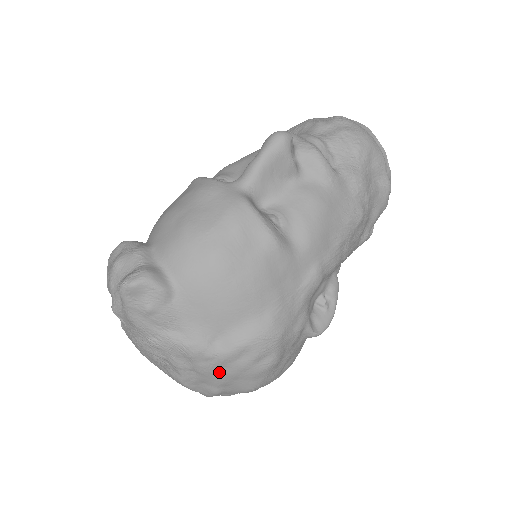
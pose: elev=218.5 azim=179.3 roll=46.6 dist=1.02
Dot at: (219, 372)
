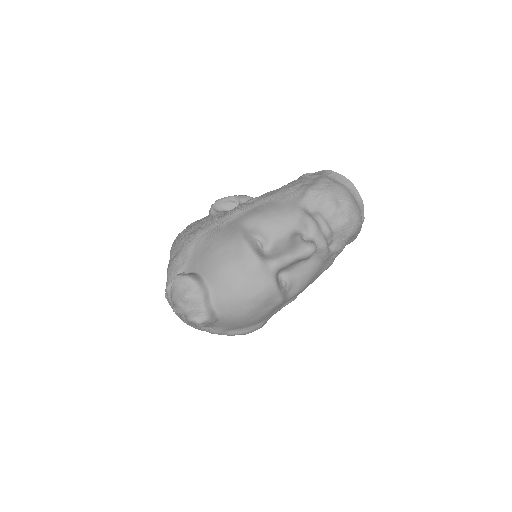
Dot at: occluded
